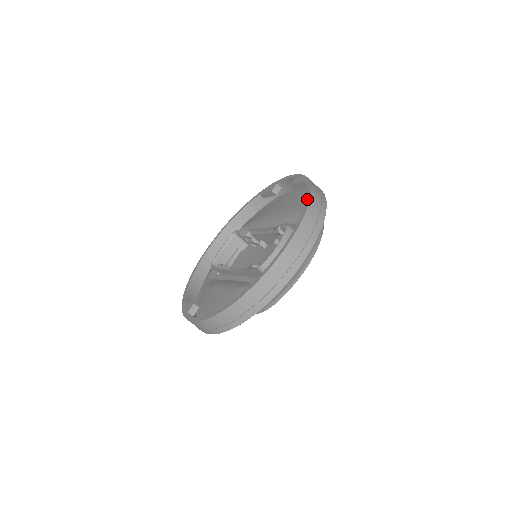
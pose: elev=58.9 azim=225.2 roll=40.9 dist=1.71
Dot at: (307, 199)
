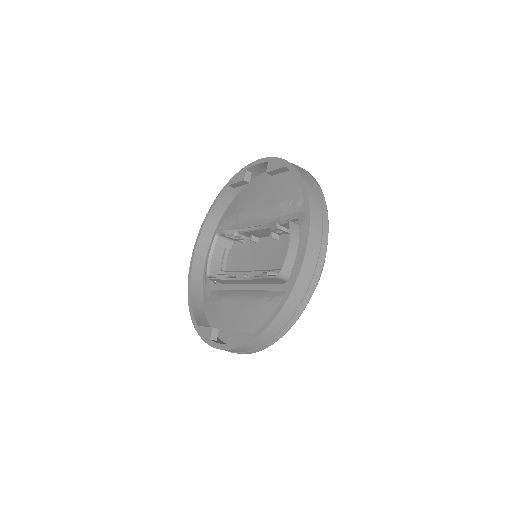
Dot at: (302, 189)
